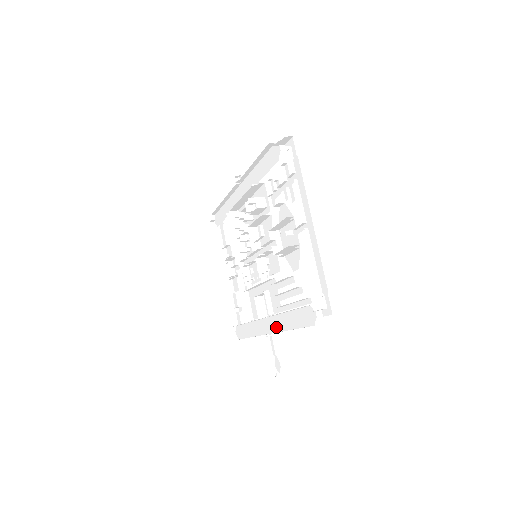
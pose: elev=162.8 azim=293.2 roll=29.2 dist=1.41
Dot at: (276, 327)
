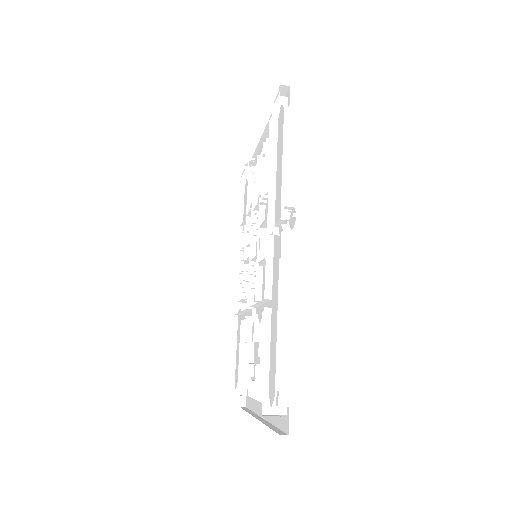
Dot at: (278, 212)
